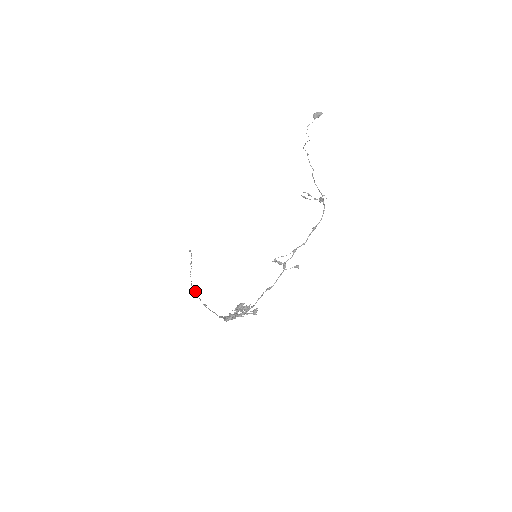
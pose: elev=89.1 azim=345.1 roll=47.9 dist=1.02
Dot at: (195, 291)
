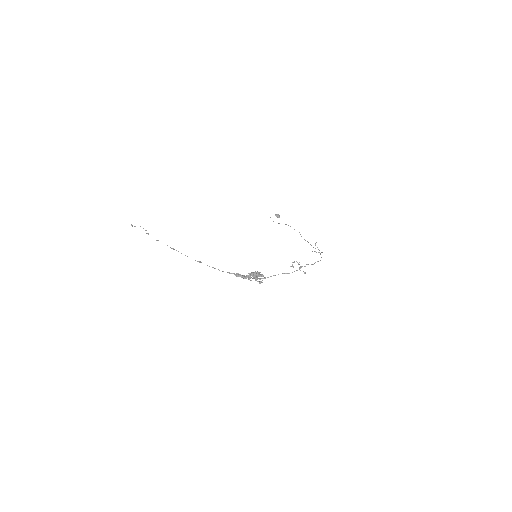
Dot at: occluded
